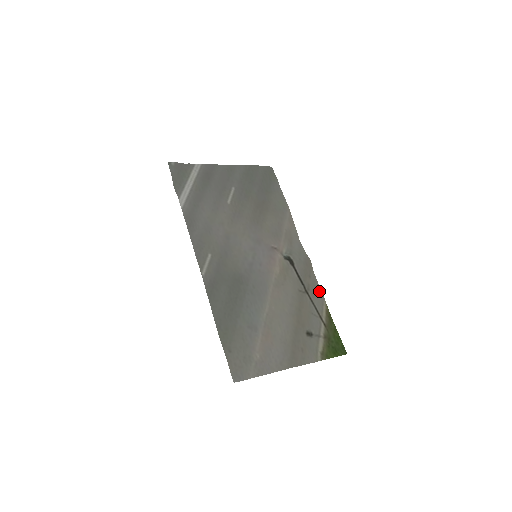
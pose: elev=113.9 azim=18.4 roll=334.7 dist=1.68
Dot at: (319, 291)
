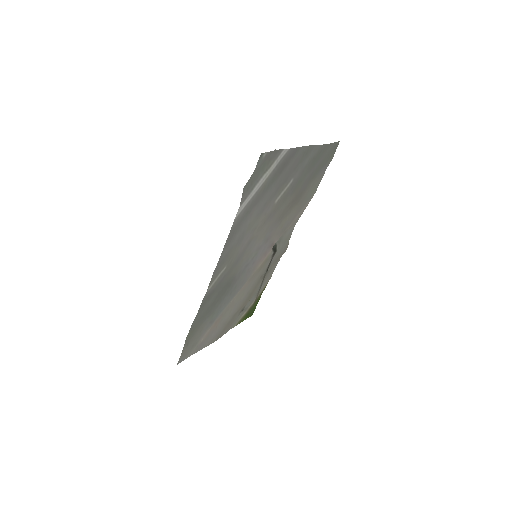
Dot at: (272, 272)
